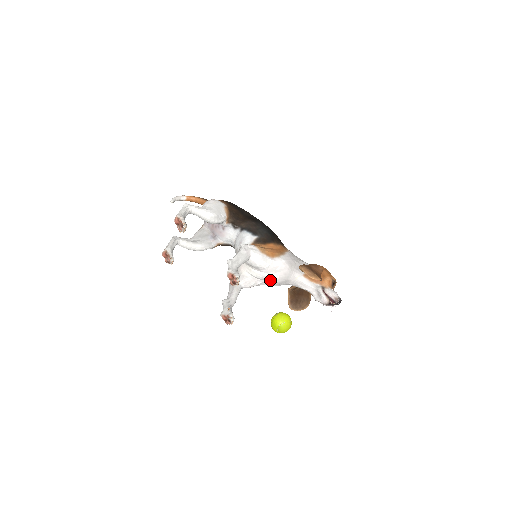
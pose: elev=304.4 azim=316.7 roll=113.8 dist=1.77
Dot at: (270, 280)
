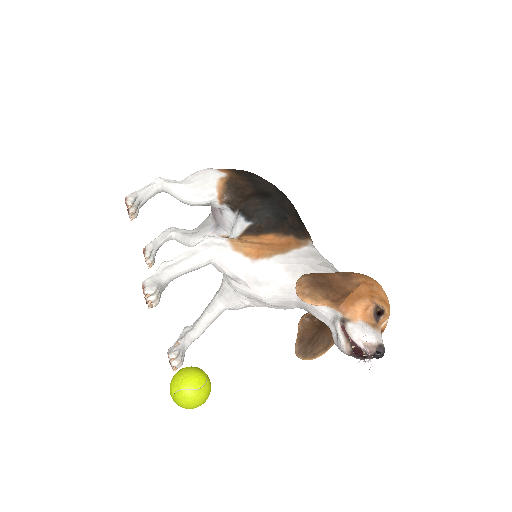
Dot at: (258, 299)
